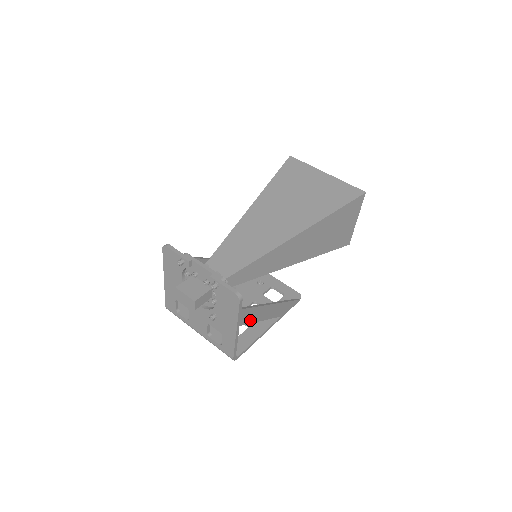
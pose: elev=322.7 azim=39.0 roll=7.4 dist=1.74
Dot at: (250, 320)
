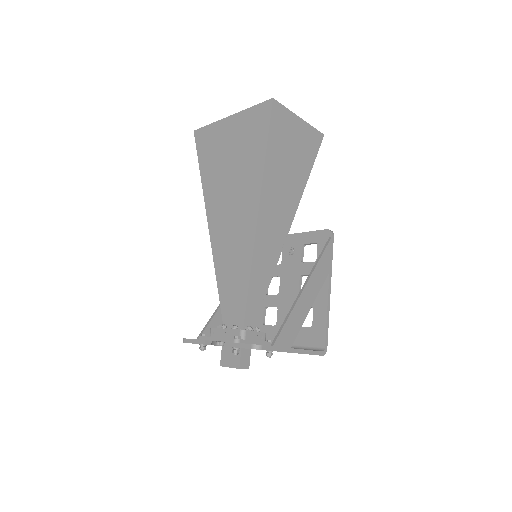
Dot at: (296, 329)
